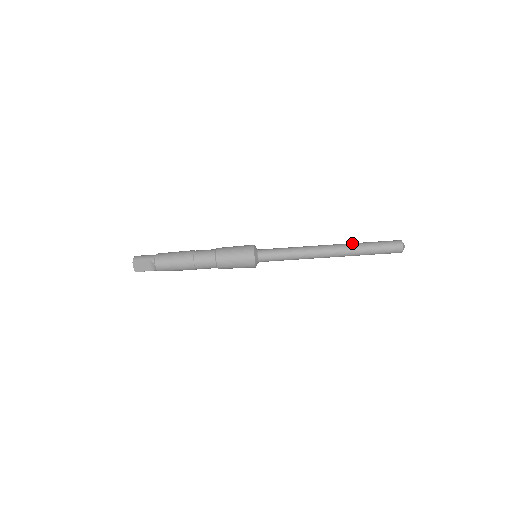
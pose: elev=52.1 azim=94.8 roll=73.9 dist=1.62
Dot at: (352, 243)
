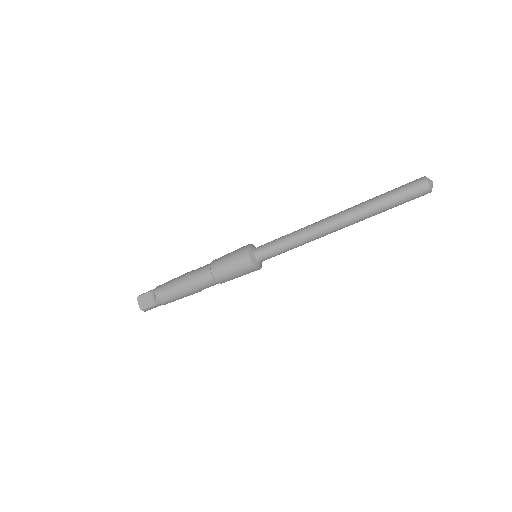
Dot at: occluded
